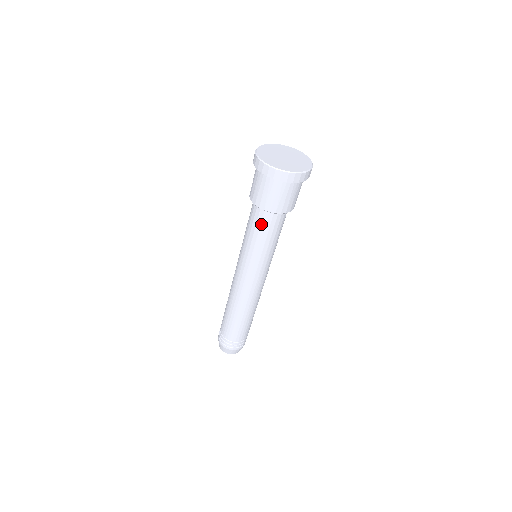
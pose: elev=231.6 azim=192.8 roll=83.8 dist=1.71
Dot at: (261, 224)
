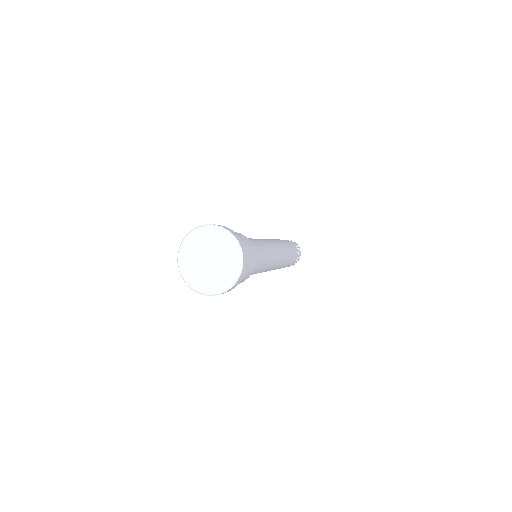
Dot at: occluded
